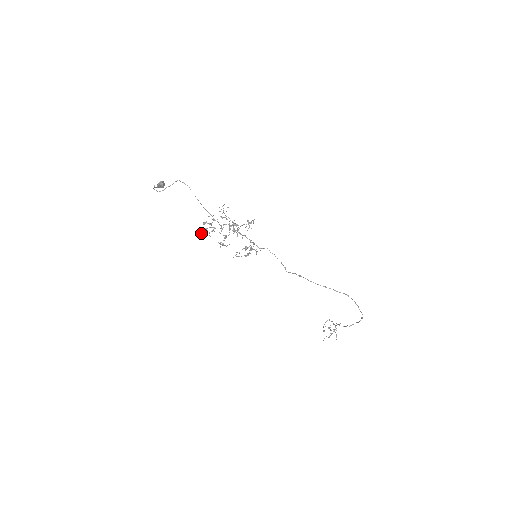
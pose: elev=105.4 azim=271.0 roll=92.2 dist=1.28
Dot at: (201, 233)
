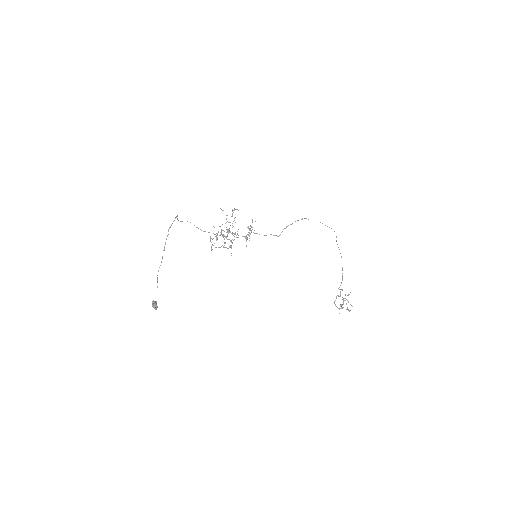
Dot at: occluded
